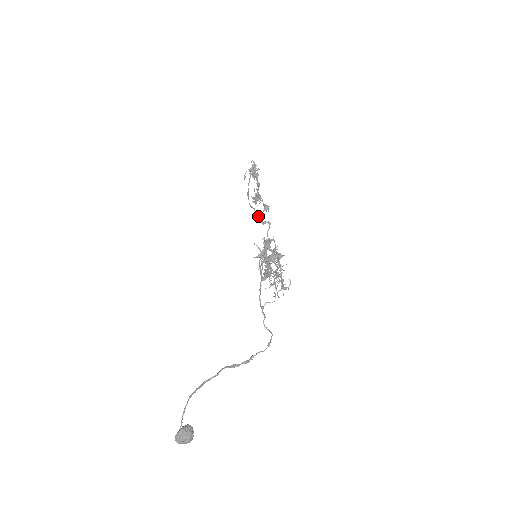
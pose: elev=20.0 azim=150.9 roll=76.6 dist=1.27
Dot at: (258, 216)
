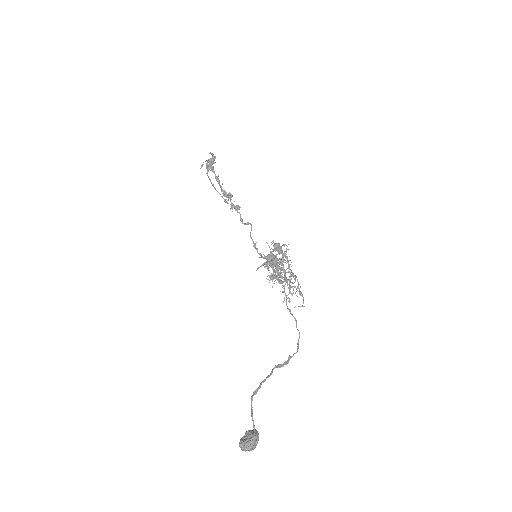
Dot at: (240, 214)
